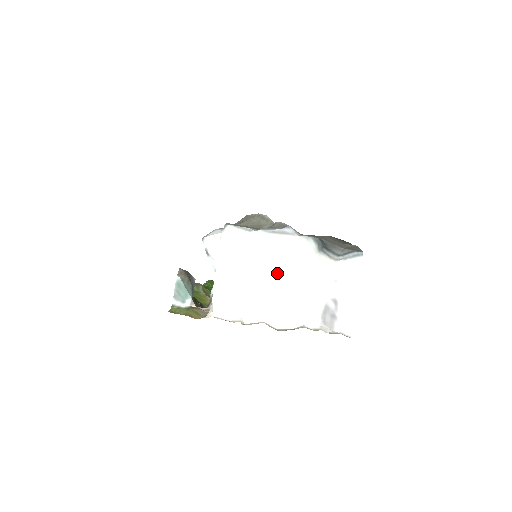
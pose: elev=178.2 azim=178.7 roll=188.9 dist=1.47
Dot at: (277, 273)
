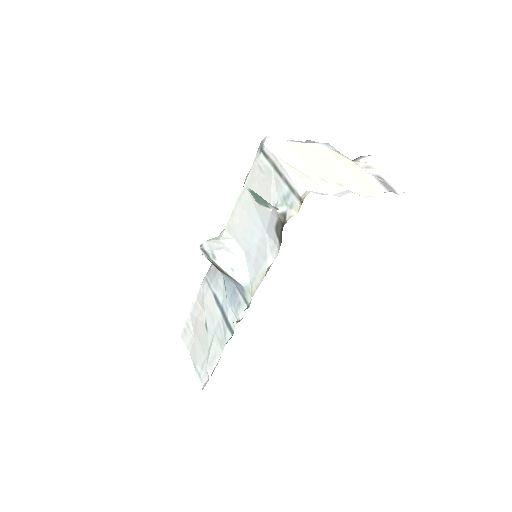
Dot at: (328, 164)
